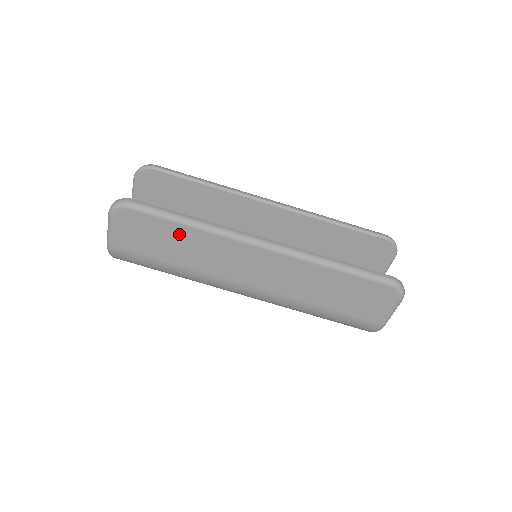
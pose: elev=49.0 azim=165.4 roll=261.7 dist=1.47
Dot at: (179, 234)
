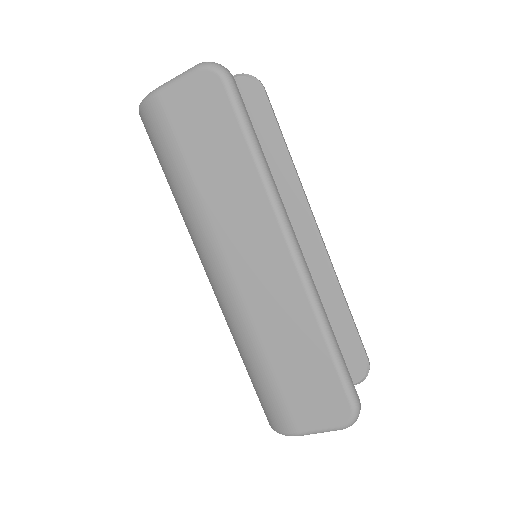
Dot at: (235, 156)
